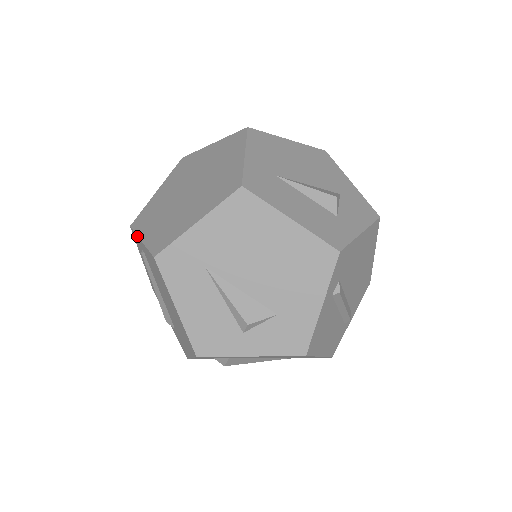
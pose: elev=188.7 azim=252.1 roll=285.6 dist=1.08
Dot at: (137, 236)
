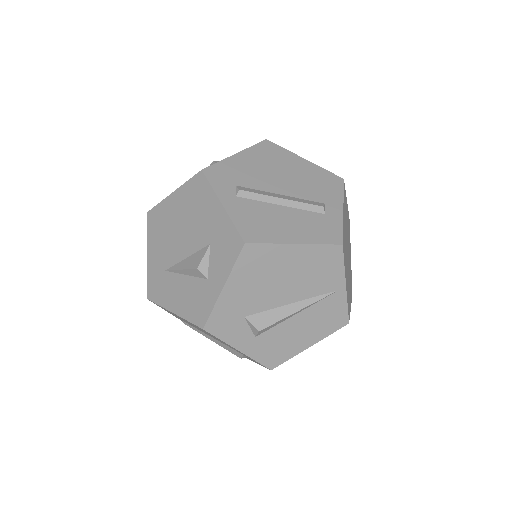
Dot at: occluded
